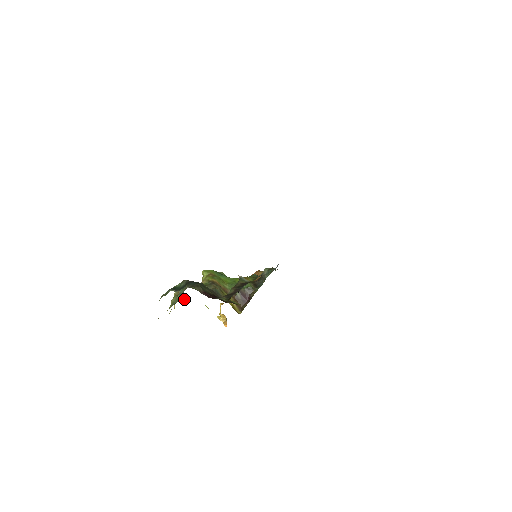
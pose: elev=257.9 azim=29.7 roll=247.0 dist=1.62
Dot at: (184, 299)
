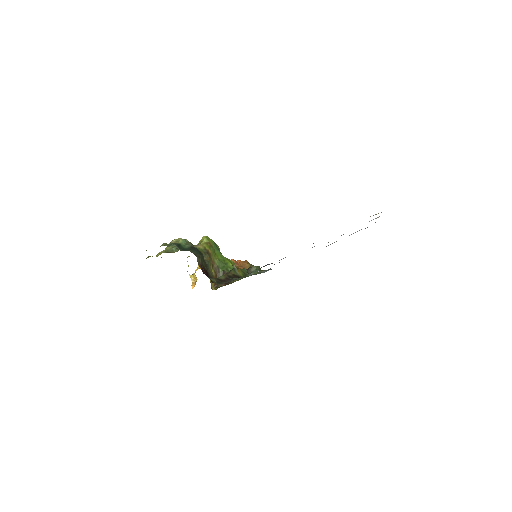
Dot at: occluded
